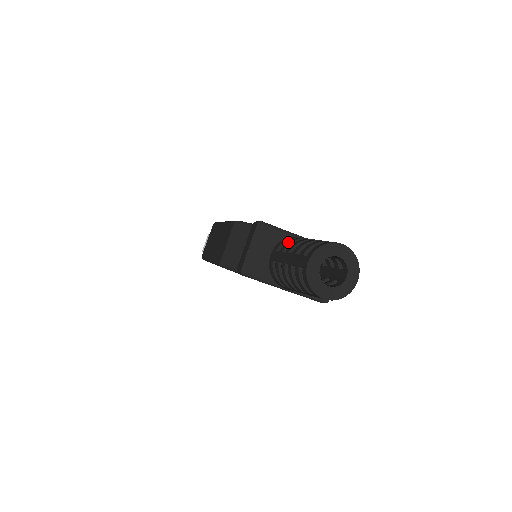
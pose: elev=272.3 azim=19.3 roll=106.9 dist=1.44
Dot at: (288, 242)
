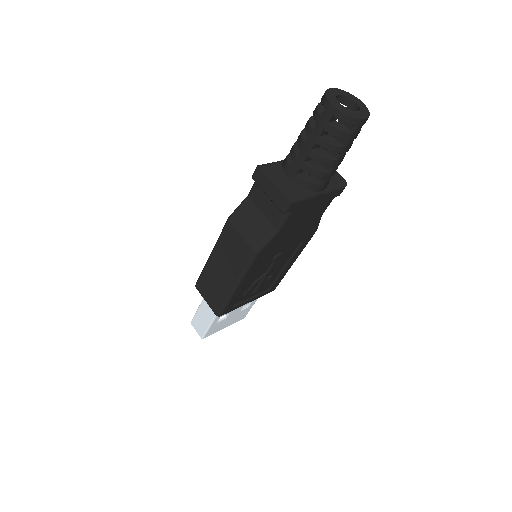
Dot at: (291, 152)
